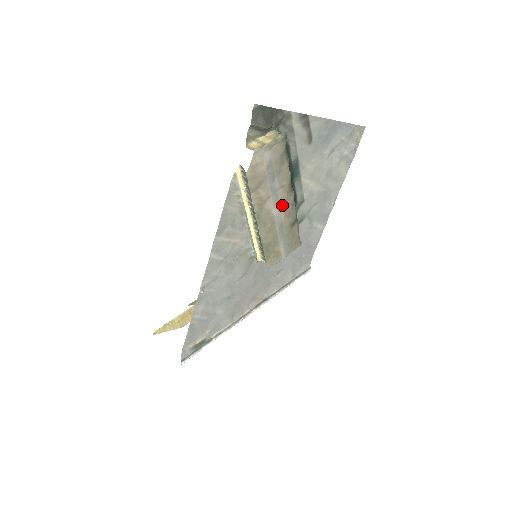
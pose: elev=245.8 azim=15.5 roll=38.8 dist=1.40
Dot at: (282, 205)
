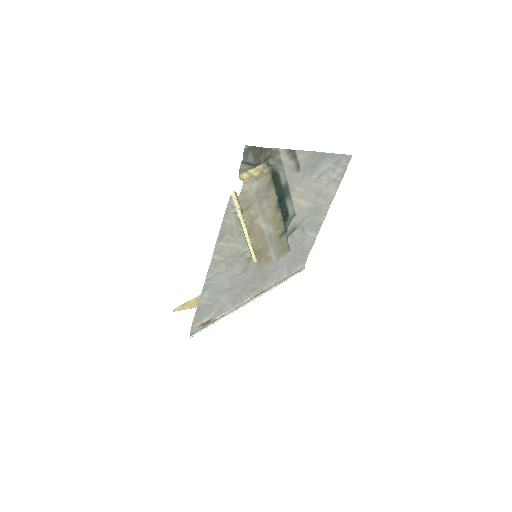
Dot at: (270, 221)
